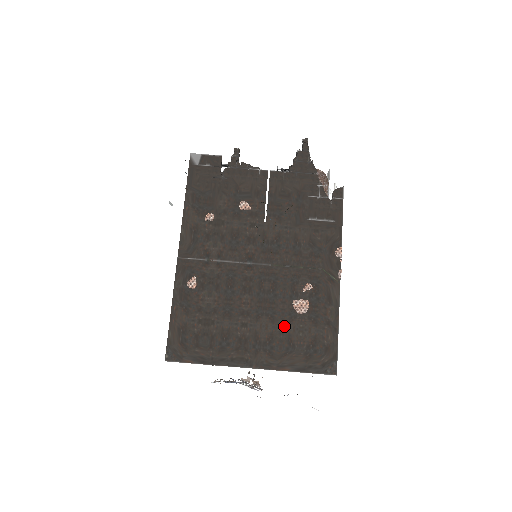
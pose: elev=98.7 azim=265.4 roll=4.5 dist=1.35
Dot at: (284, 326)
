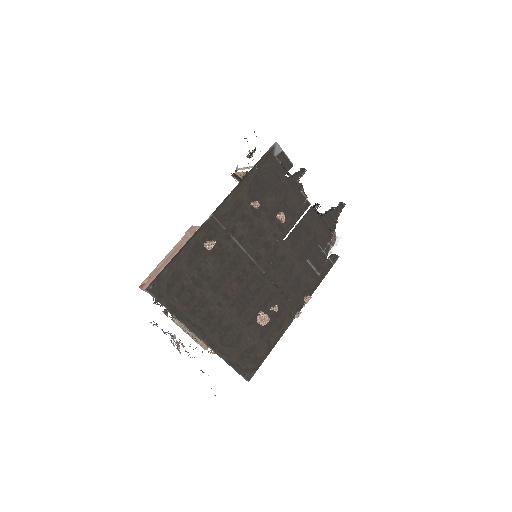
Dot at: (243, 325)
